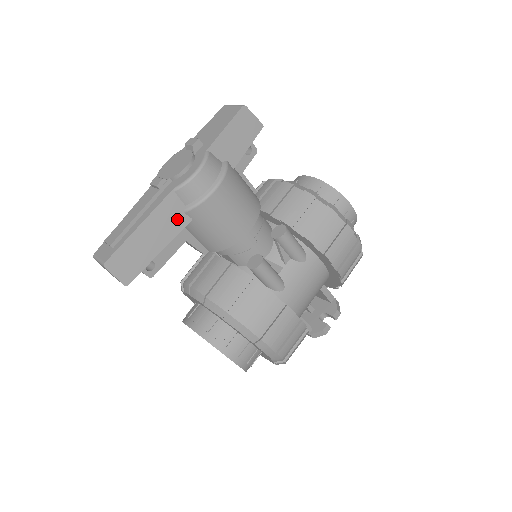
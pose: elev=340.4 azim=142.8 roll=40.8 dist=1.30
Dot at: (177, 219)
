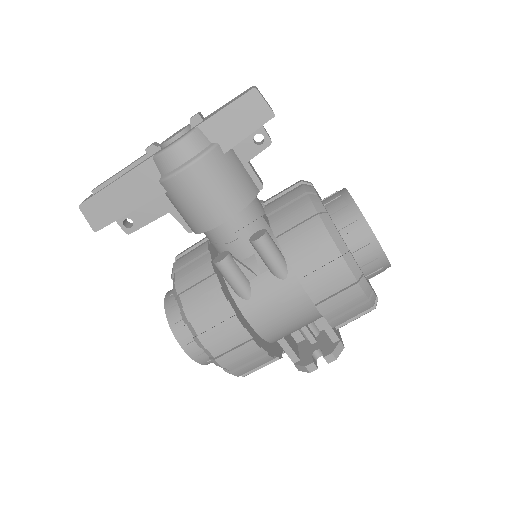
Dot at: (151, 186)
